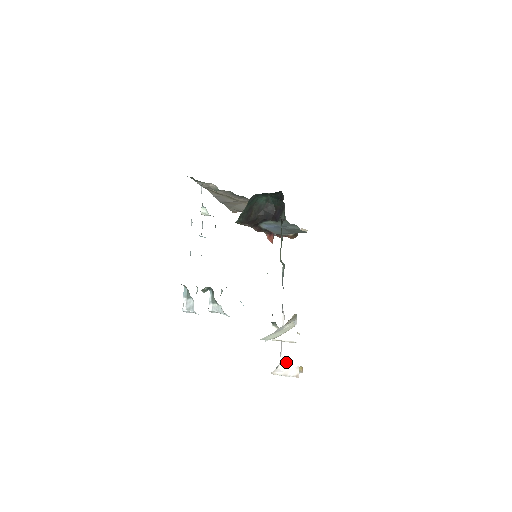
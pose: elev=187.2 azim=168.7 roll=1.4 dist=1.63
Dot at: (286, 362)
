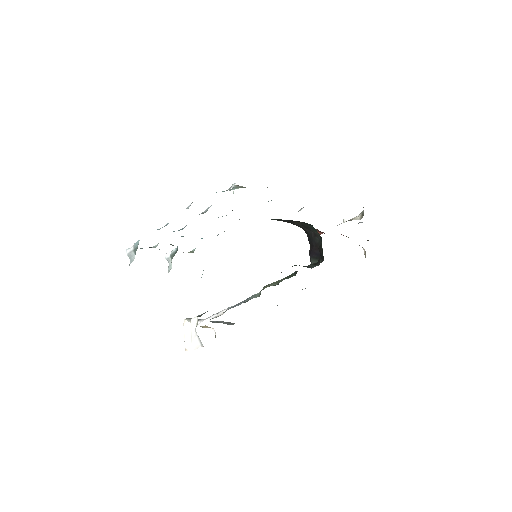
Dot at: occluded
